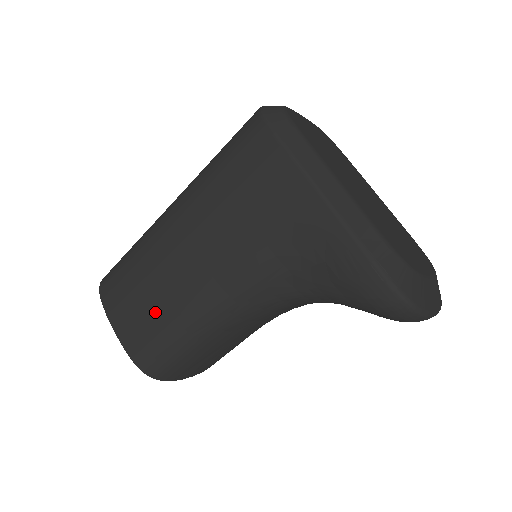
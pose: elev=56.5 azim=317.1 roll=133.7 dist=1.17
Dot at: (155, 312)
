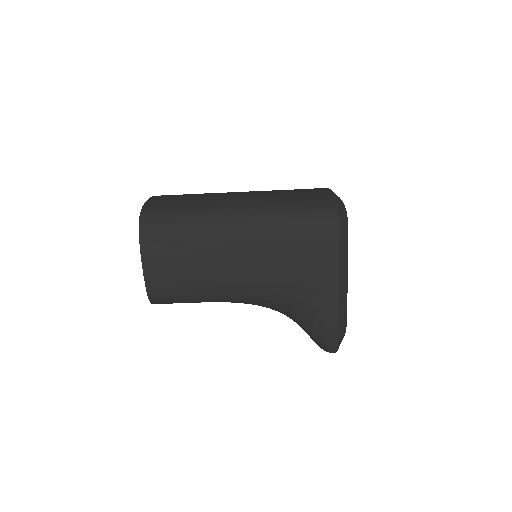
Dot at: (188, 276)
